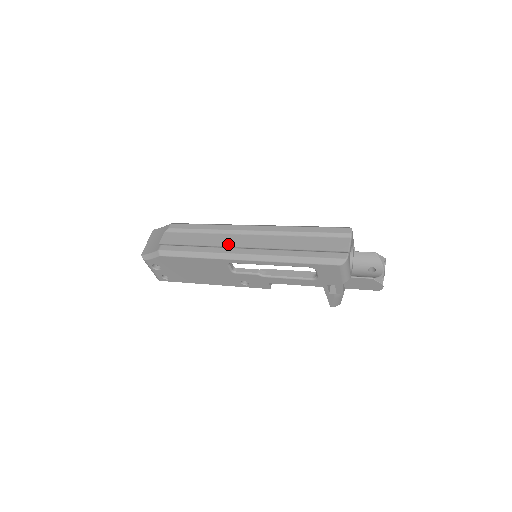
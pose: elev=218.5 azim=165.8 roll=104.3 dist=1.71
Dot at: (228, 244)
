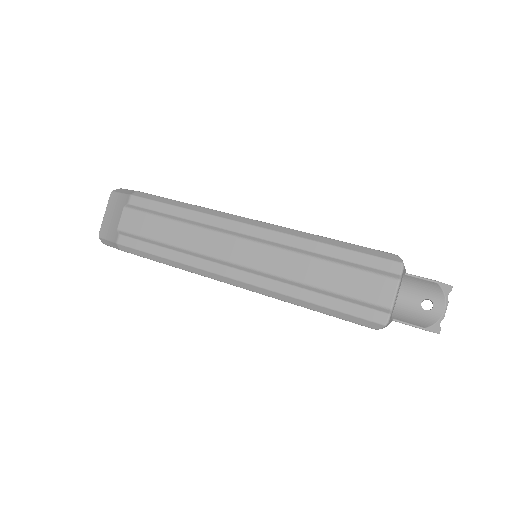
Dot at: (211, 251)
